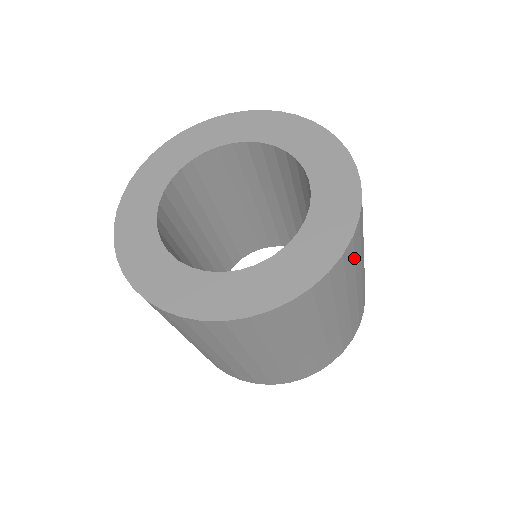
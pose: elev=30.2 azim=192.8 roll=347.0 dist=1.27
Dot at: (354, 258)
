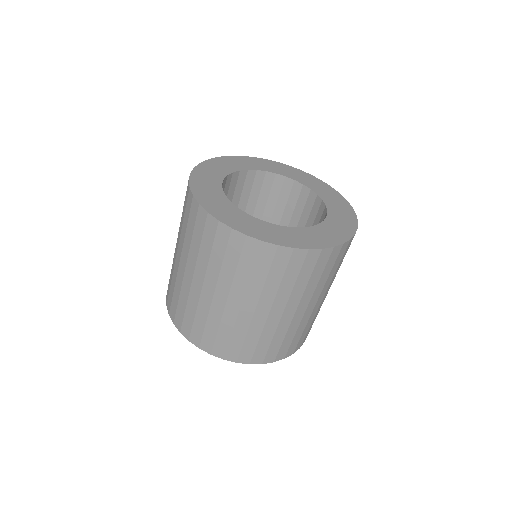
Dot at: occluded
